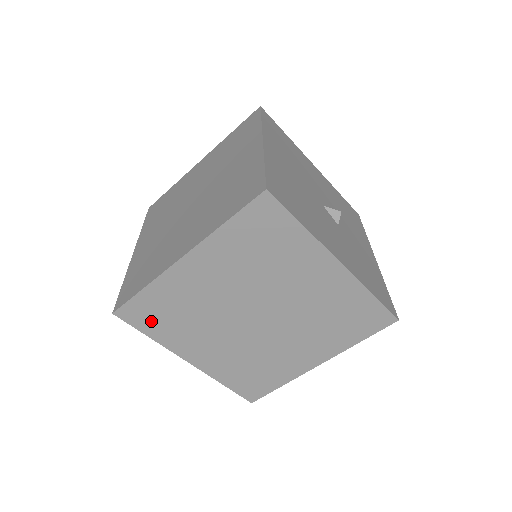
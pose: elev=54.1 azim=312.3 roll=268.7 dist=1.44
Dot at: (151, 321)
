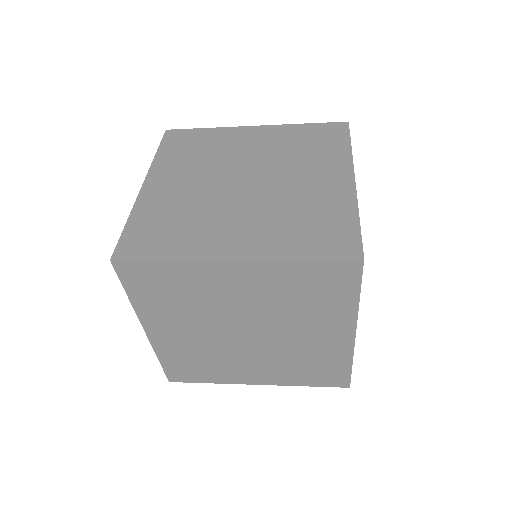
Dot at: (144, 286)
